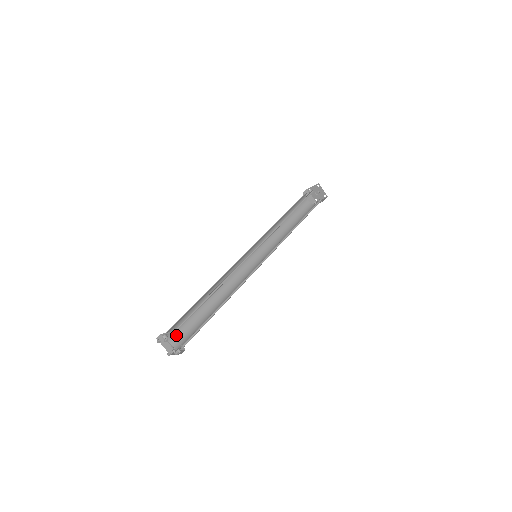
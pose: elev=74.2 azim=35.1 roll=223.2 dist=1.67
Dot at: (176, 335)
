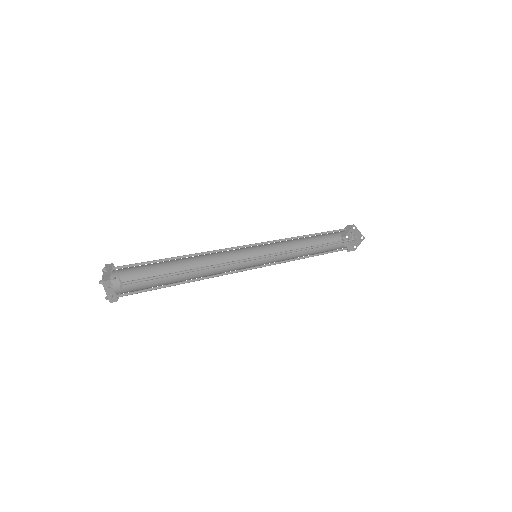
Dot at: (124, 271)
